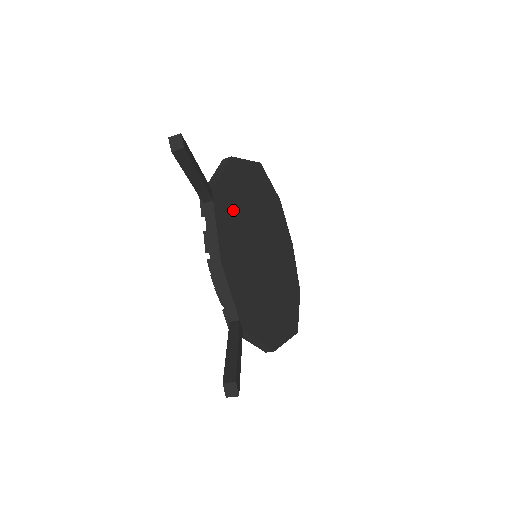
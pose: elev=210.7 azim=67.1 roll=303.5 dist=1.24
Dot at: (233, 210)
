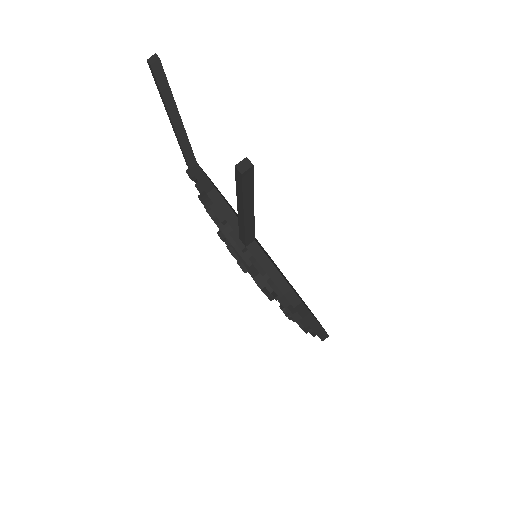
Dot at: occluded
